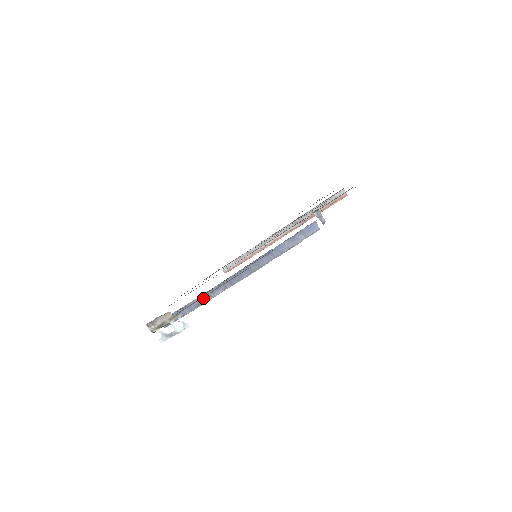
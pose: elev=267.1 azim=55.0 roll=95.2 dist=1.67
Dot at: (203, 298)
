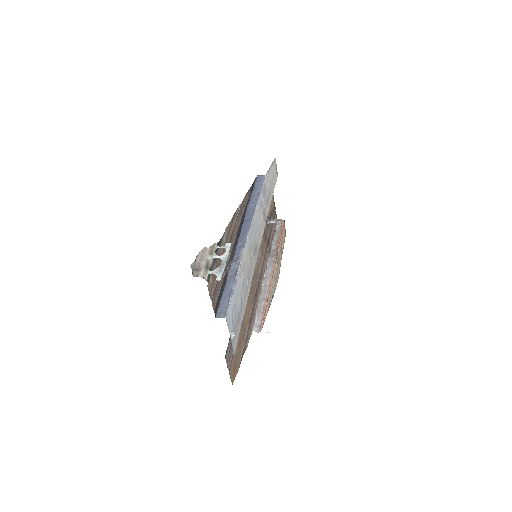
Dot at: (234, 266)
